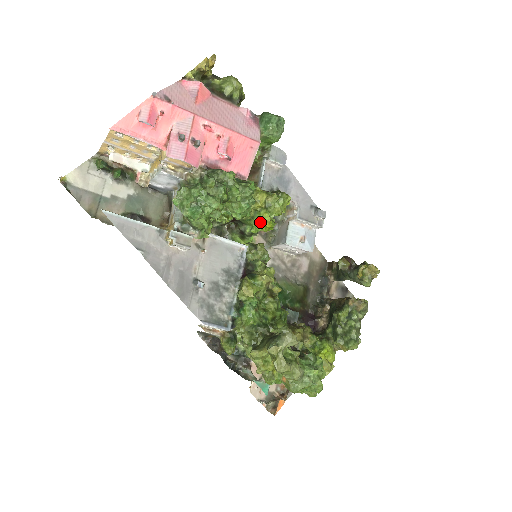
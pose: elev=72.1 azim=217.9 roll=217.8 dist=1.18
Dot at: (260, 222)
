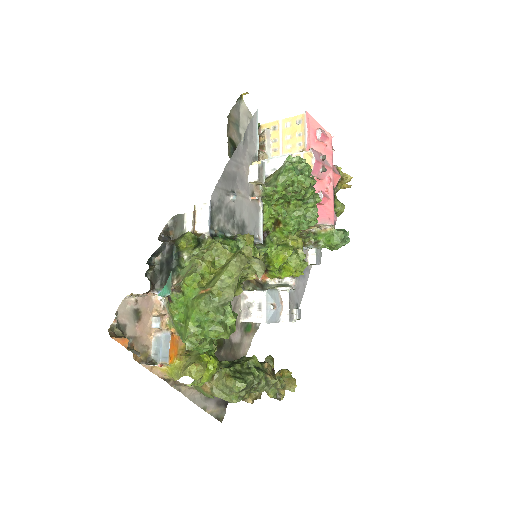
Dot at: (281, 250)
